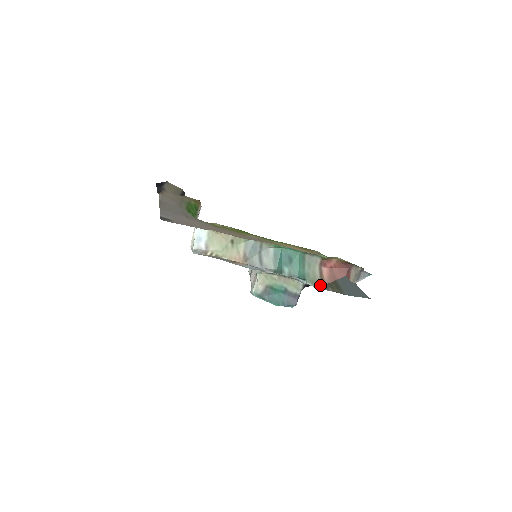
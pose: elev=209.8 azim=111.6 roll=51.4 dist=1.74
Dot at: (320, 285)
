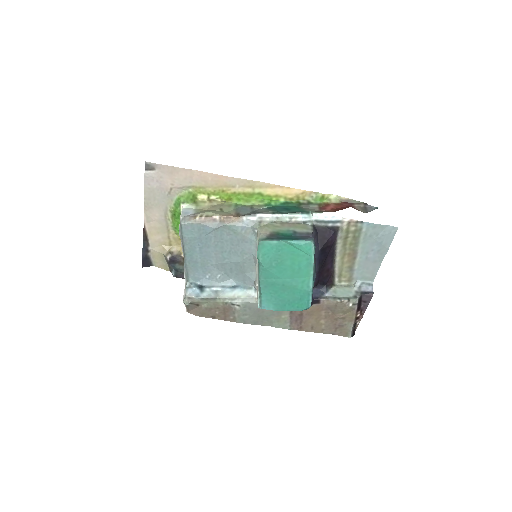
Dot at: (333, 234)
